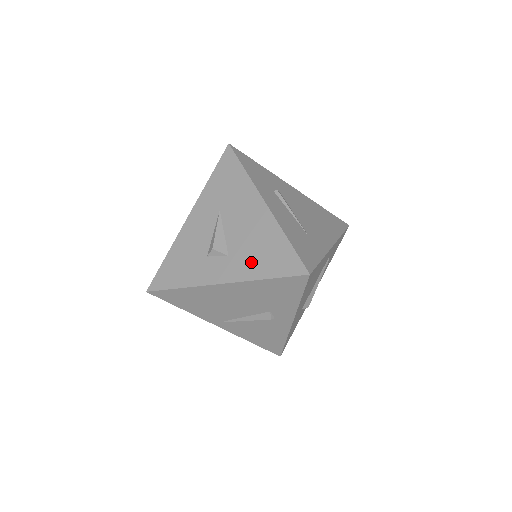
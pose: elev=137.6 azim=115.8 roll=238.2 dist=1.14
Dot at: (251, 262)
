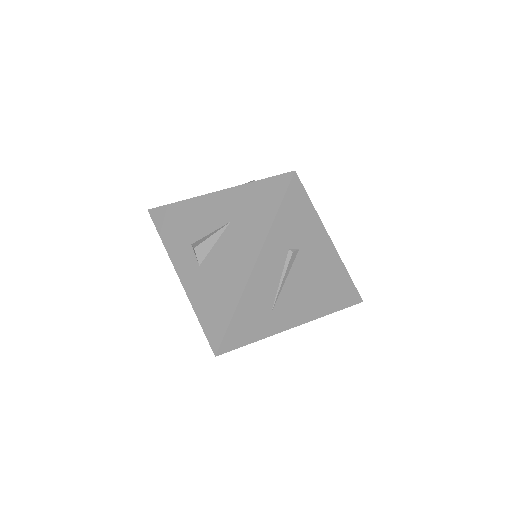
Dot at: (203, 292)
